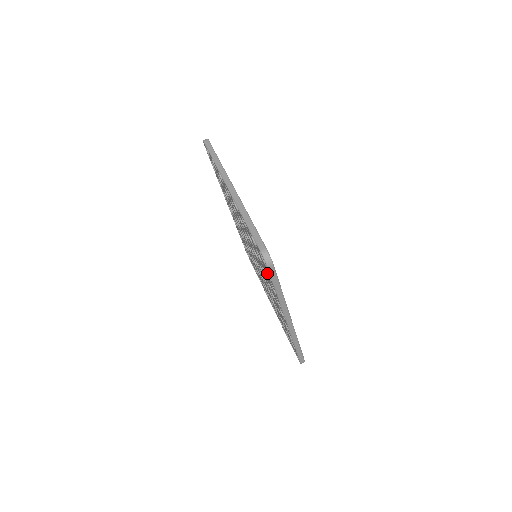
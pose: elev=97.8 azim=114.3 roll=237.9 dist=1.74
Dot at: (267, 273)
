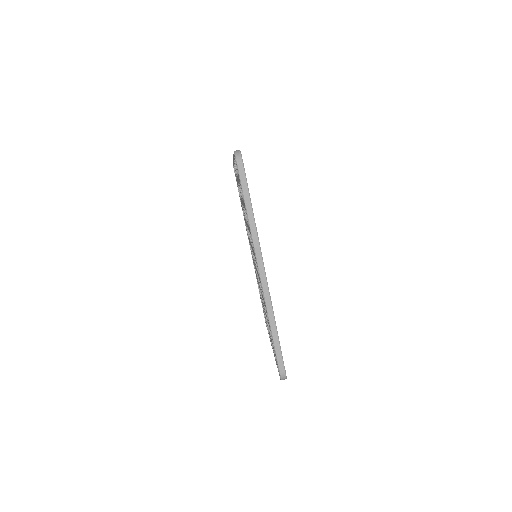
Dot at: occluded
